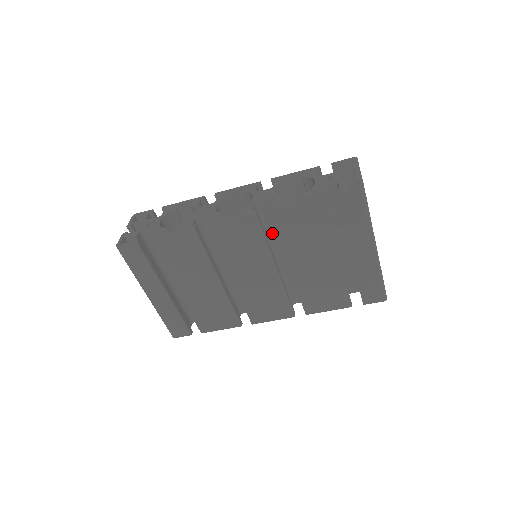
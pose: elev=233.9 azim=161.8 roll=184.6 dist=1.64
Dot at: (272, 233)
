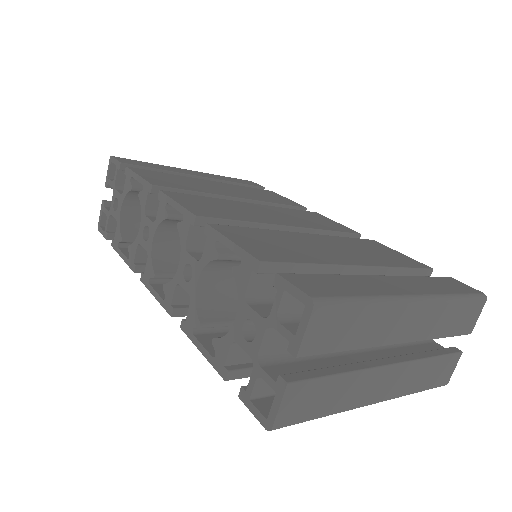
Dot at: occluded
